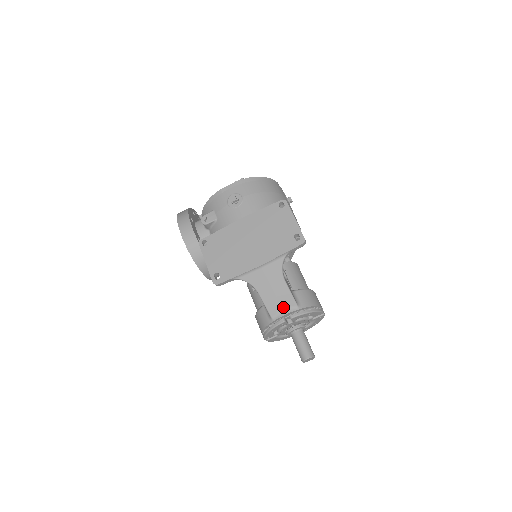
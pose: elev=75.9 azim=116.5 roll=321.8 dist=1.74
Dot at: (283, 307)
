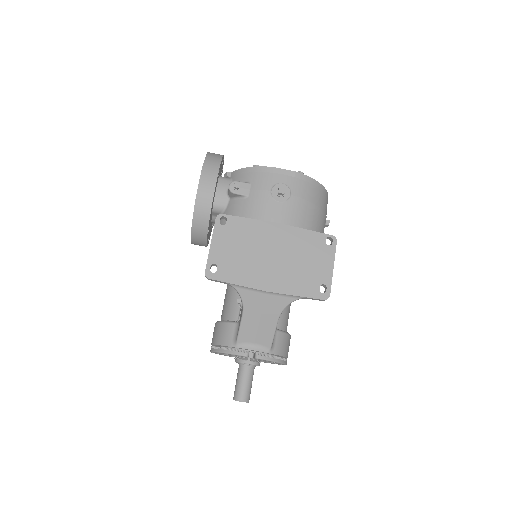
Dot at: (256, 341)
